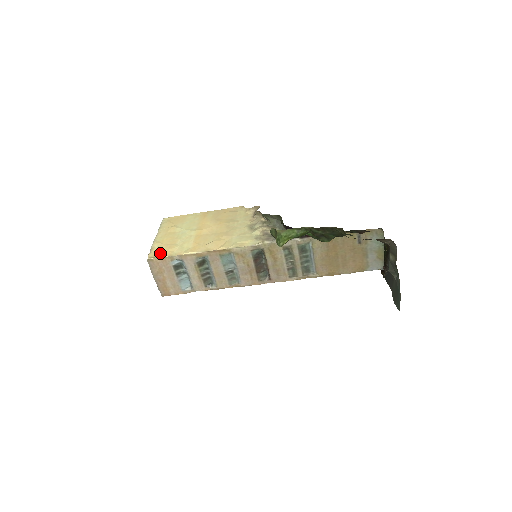
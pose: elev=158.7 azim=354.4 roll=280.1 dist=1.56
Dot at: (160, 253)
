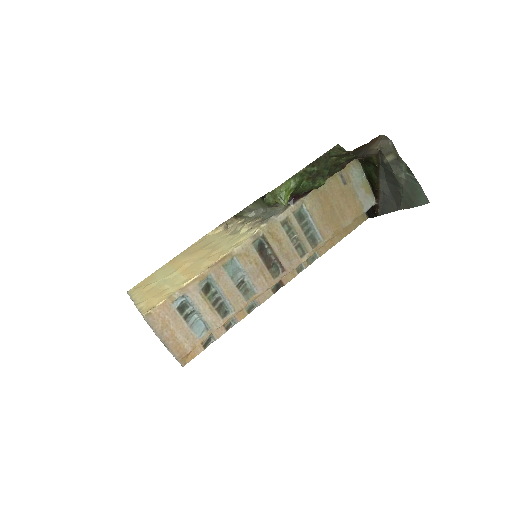
Dot at: (154, 303)
